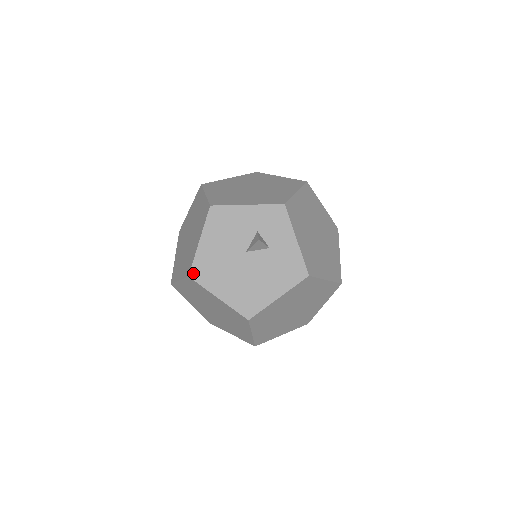
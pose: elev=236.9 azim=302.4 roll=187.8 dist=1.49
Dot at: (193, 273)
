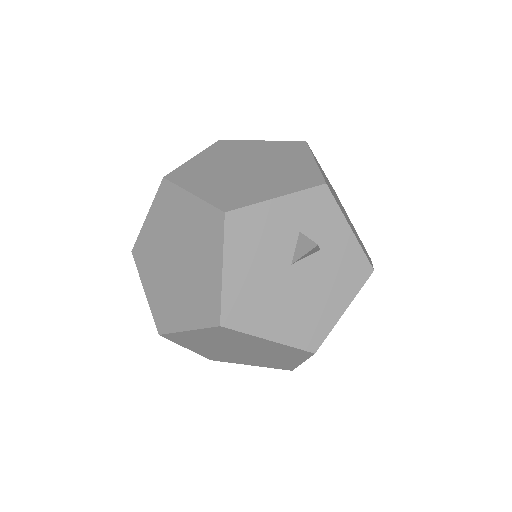
Dot at: (225, 319)
